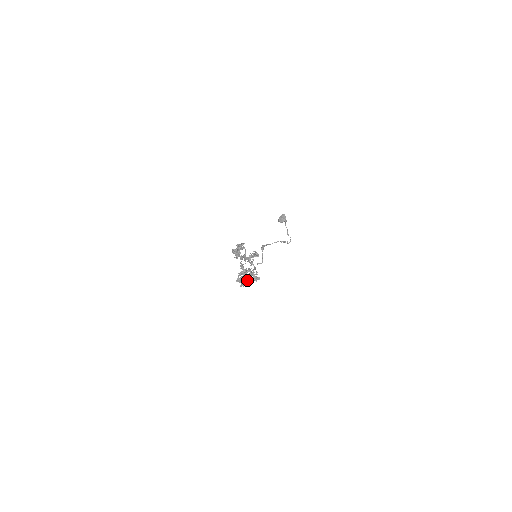
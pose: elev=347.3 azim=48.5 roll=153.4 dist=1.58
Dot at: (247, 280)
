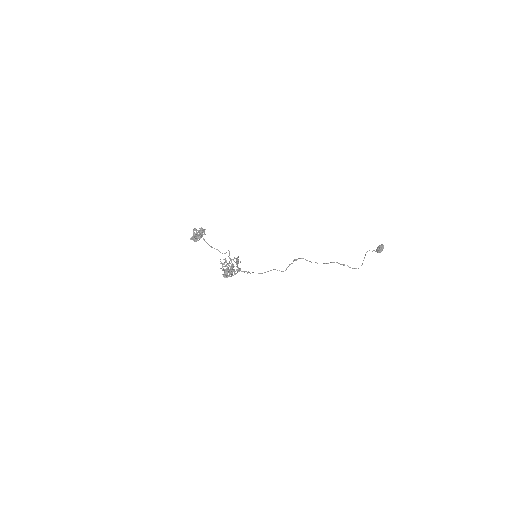
Dot at: (234, 274)
